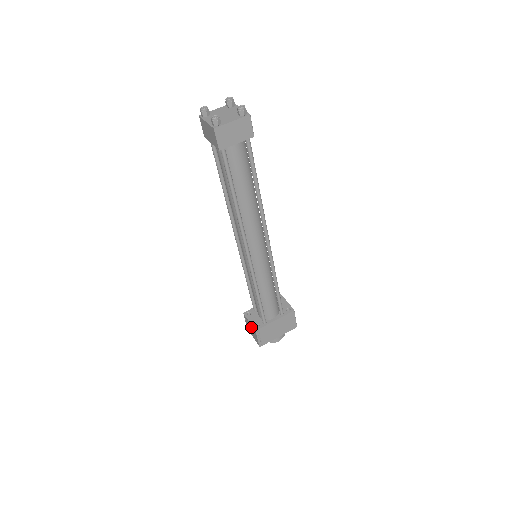
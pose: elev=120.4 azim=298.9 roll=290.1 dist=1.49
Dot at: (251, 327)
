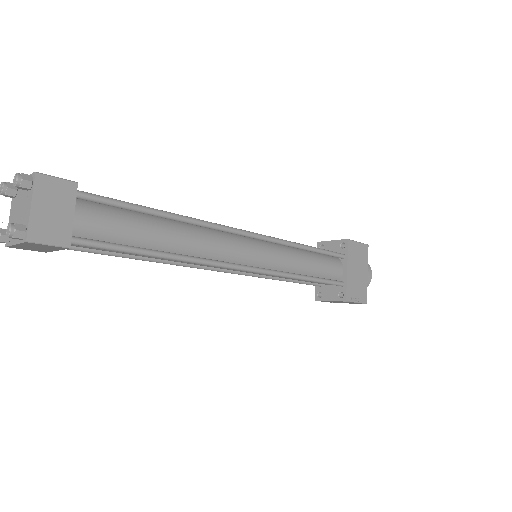
Dot at: occluded
